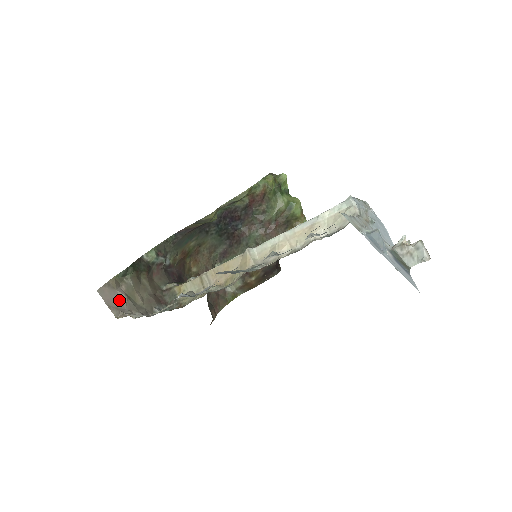
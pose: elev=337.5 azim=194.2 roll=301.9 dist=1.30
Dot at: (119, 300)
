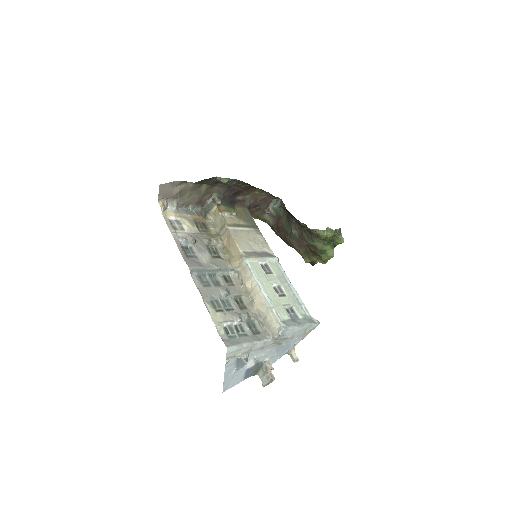
Dot at: (171, 192)
